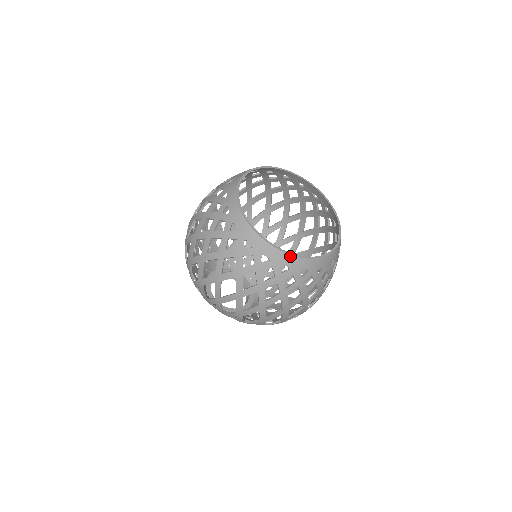
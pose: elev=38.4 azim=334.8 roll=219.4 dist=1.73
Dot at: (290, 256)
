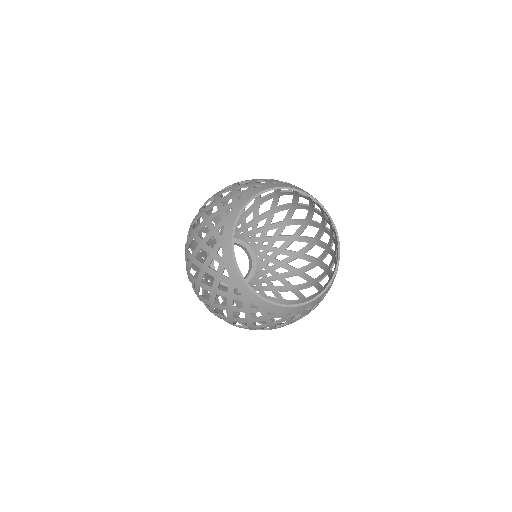
Dot at: (278, 306)
